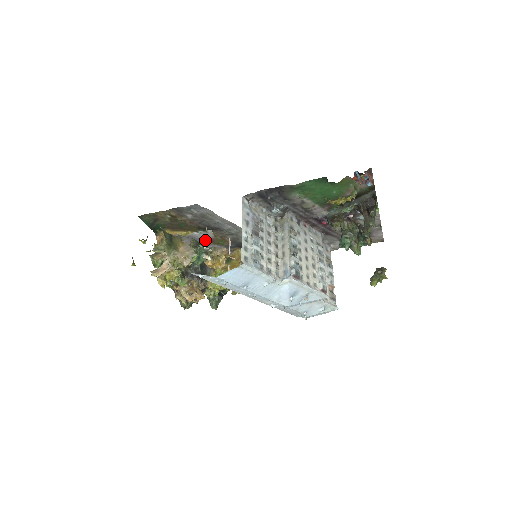
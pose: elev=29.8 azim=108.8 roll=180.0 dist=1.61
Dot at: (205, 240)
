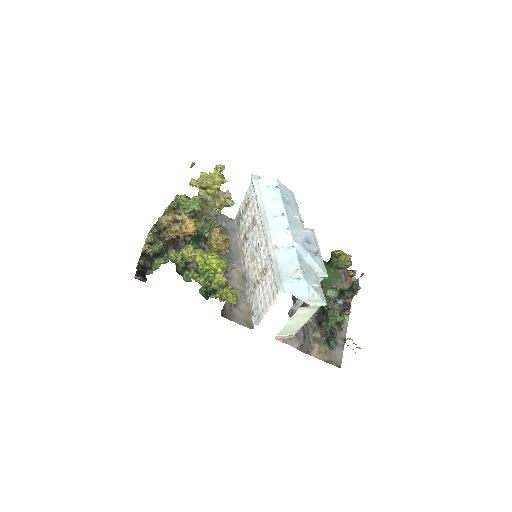
Dot at: occluded
